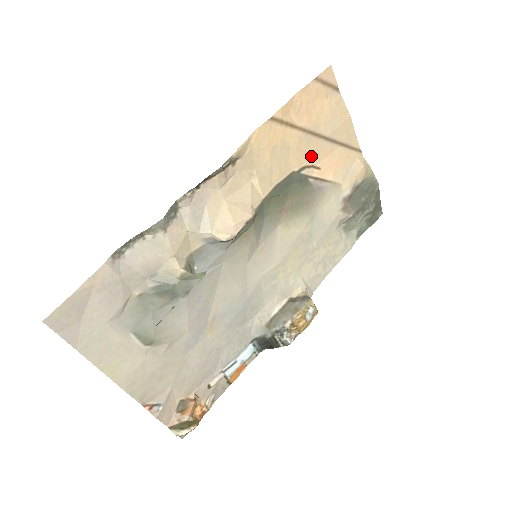
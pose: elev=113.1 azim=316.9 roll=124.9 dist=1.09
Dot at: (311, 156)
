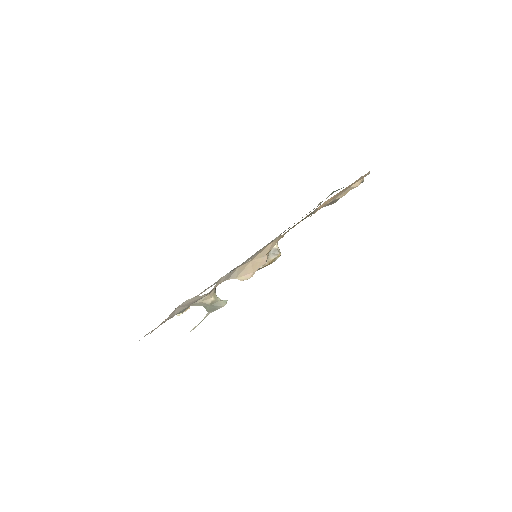
Dot at: occluded
